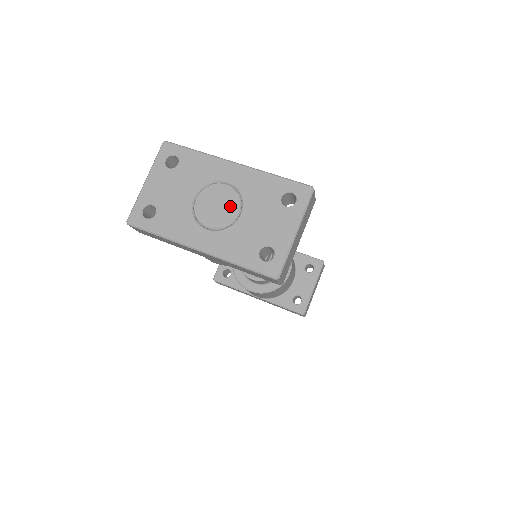
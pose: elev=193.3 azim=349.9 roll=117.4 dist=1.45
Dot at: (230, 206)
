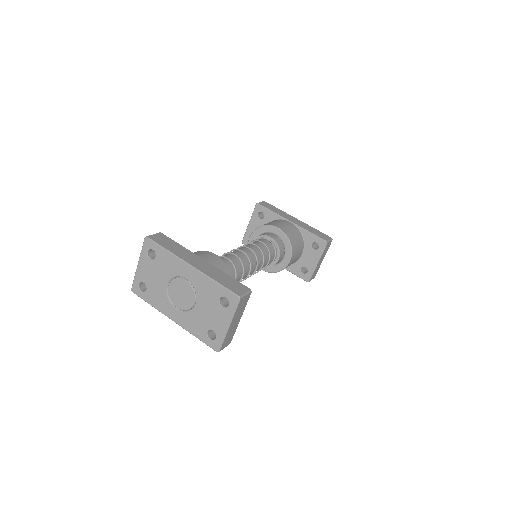
Dot at: (189, 297)
